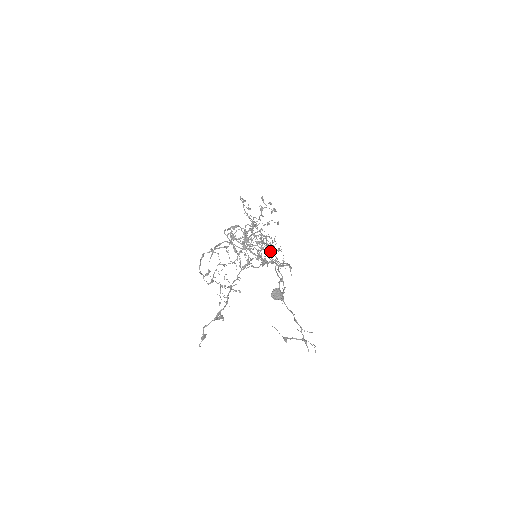
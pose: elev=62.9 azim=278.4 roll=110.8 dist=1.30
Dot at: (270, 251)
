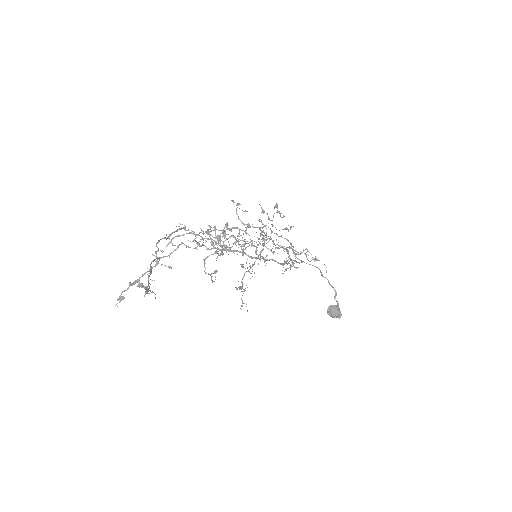
Dot at: (238, 242)
